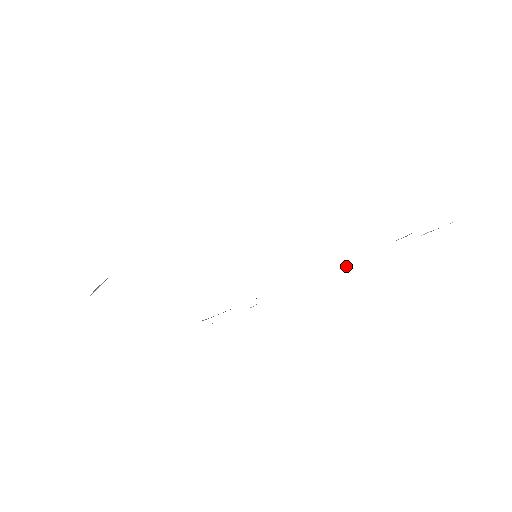
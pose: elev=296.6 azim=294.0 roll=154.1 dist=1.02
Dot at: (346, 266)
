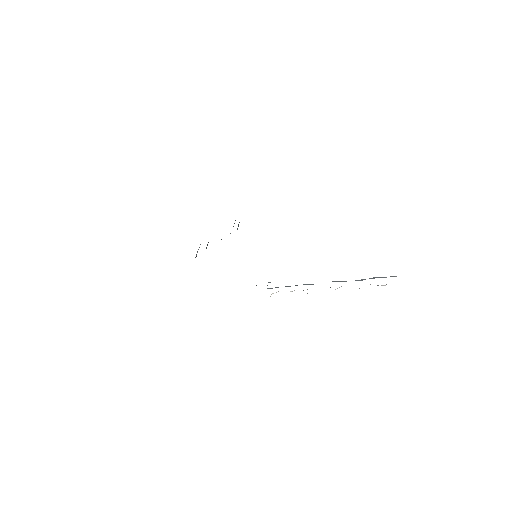
Dot at: occluded
